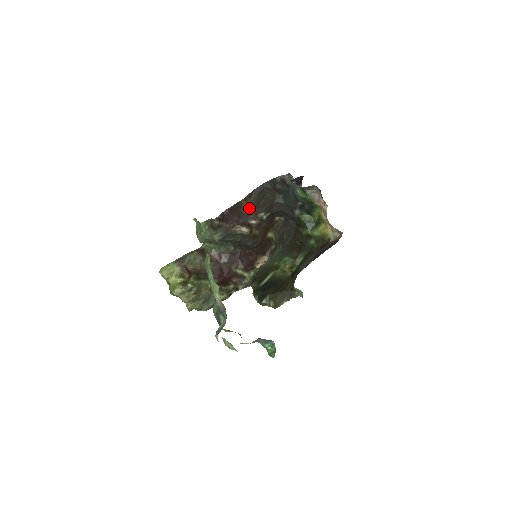
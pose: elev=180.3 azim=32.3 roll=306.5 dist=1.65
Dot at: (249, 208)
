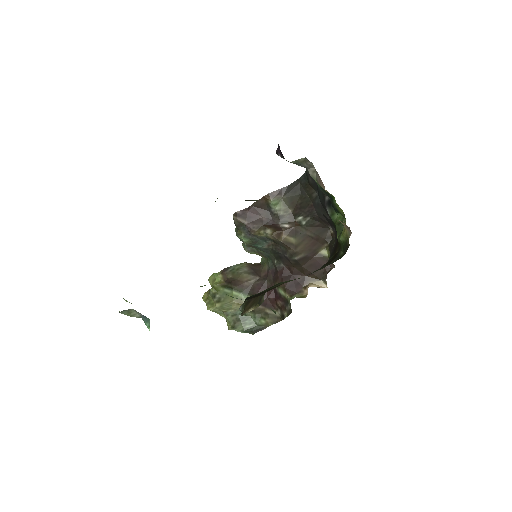
Dot at: (281, 208)
